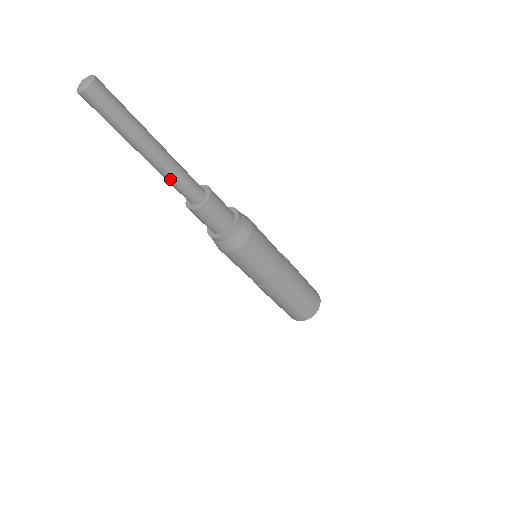
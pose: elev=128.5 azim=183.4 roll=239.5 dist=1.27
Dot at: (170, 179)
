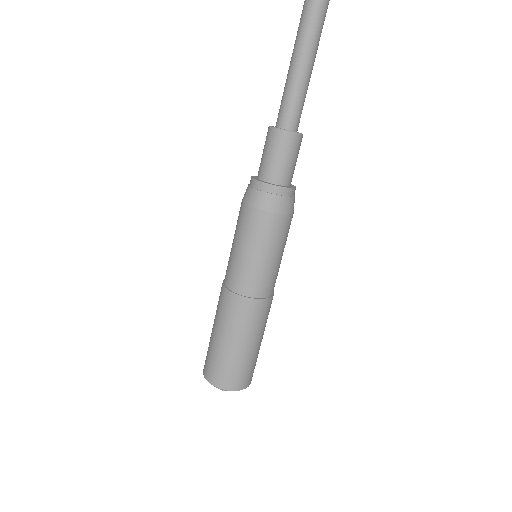
Dot at: (291, 80)
